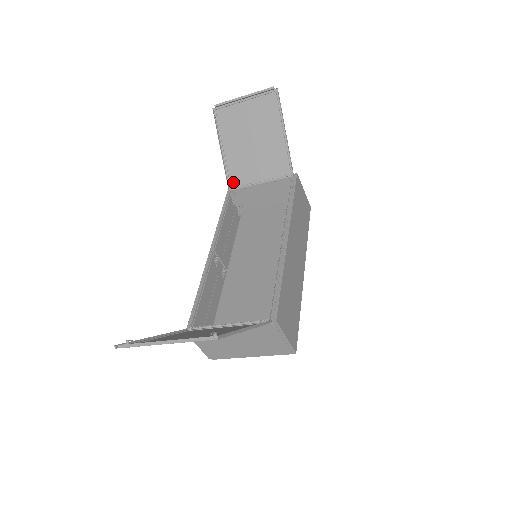
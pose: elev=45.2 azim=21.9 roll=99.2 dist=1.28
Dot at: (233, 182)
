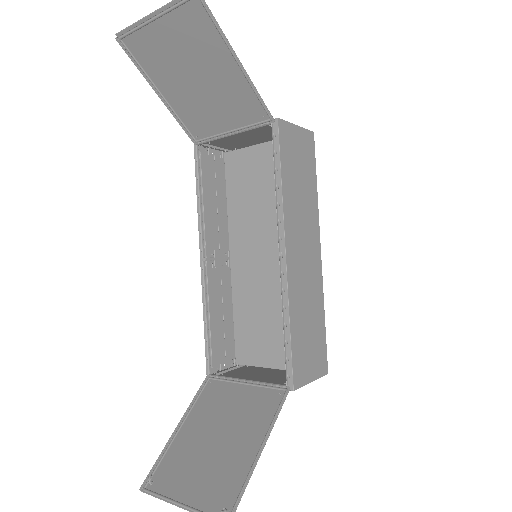
Dot at: (195, 133)
